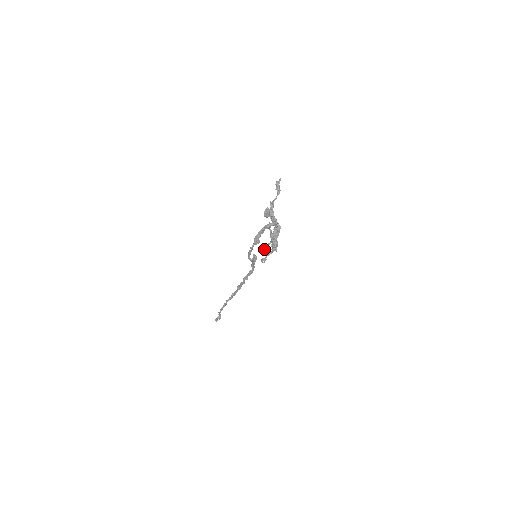
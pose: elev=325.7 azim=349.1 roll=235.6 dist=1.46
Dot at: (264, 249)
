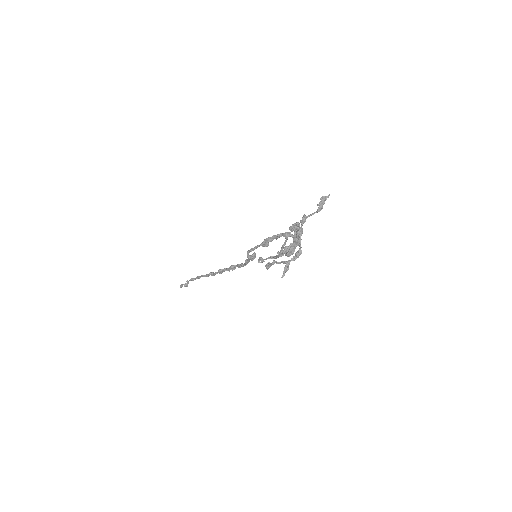
Dot at: (269, 263)
